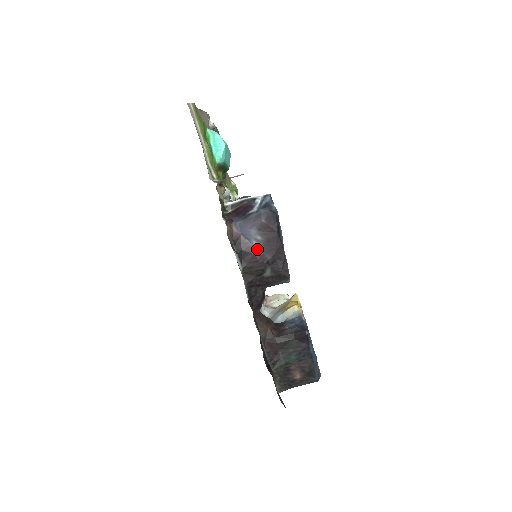
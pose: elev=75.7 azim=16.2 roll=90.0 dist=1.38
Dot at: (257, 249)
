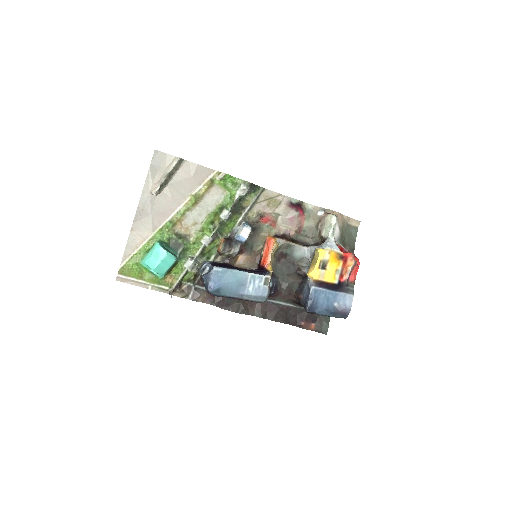
Dot at: occluded
